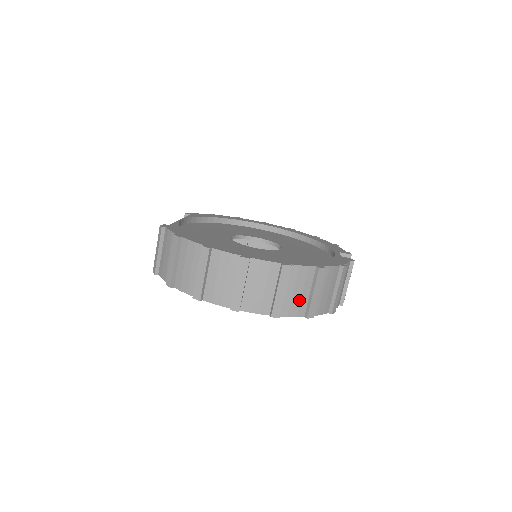
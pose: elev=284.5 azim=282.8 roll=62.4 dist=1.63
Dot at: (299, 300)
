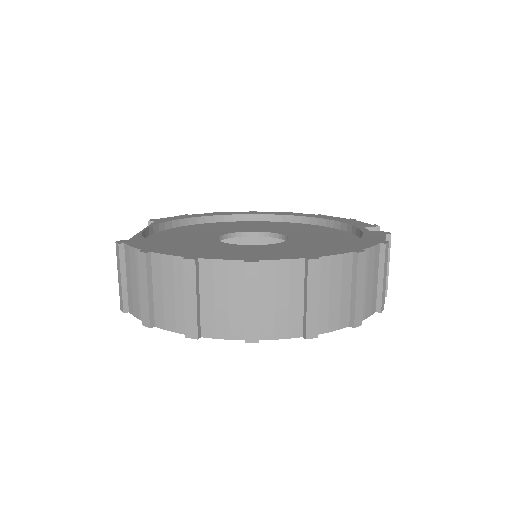
Dot at: (338, 305)
